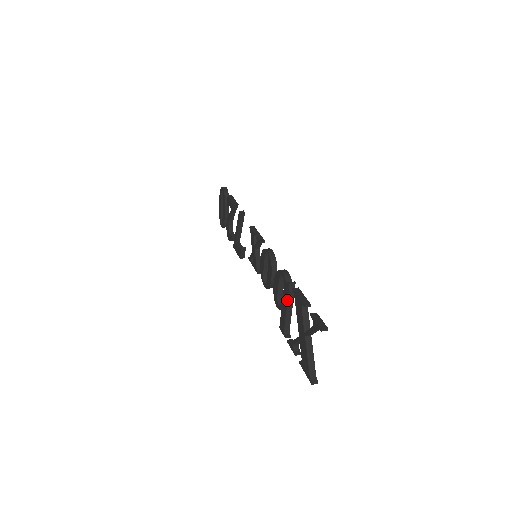
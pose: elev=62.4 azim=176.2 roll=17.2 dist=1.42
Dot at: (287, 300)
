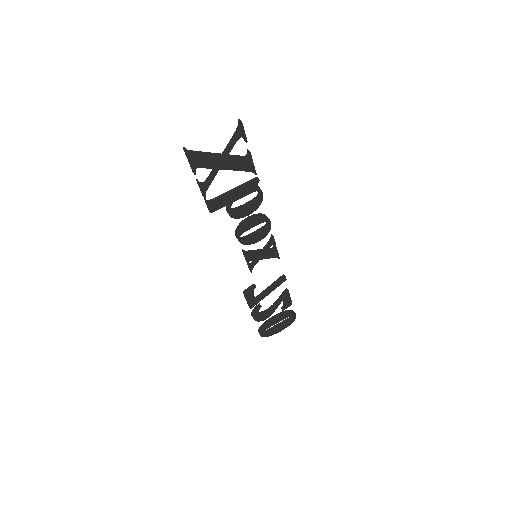
Dot at: (241, 185)
